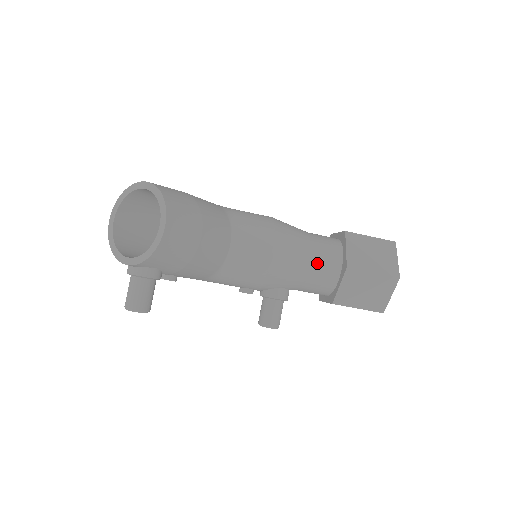
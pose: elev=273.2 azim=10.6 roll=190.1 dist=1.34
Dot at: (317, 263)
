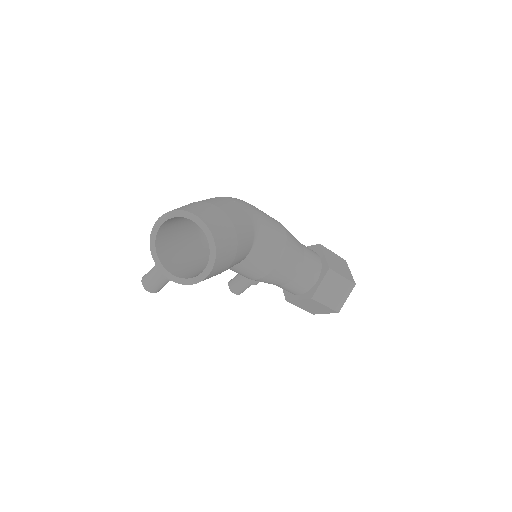
Dot at: (295, 284)
